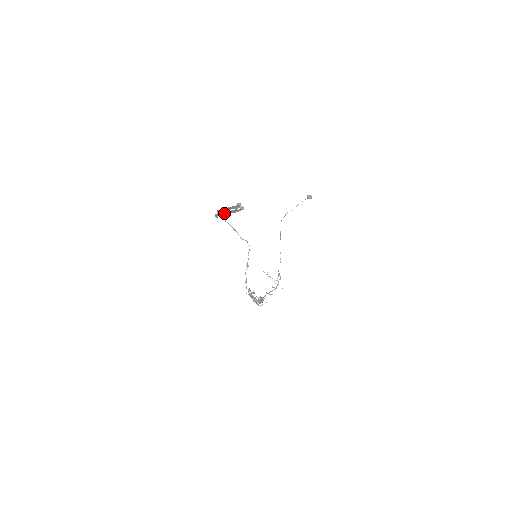
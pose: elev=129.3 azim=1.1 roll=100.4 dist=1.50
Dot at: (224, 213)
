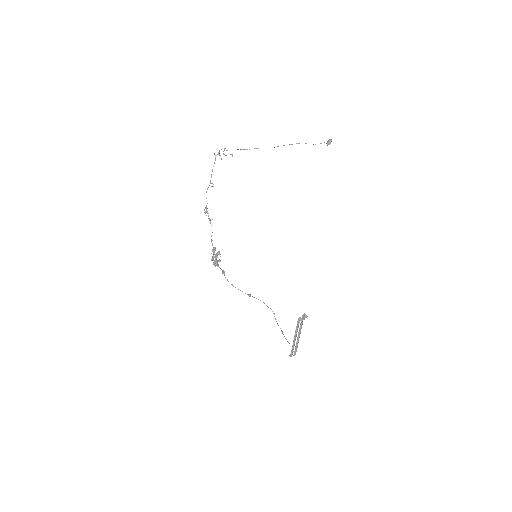
Dot at: occluded
